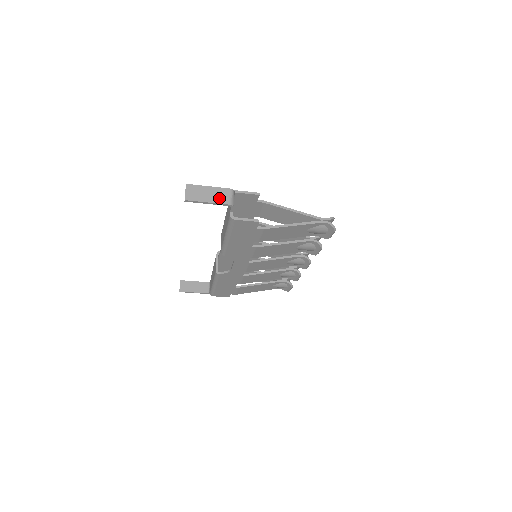
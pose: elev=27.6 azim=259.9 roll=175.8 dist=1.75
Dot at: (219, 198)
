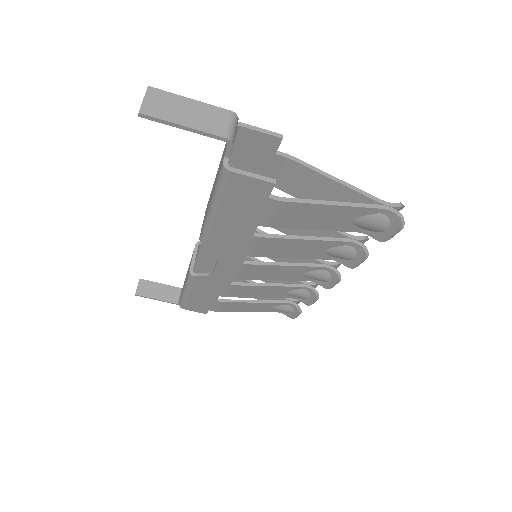
Dot at: (207, 122)
